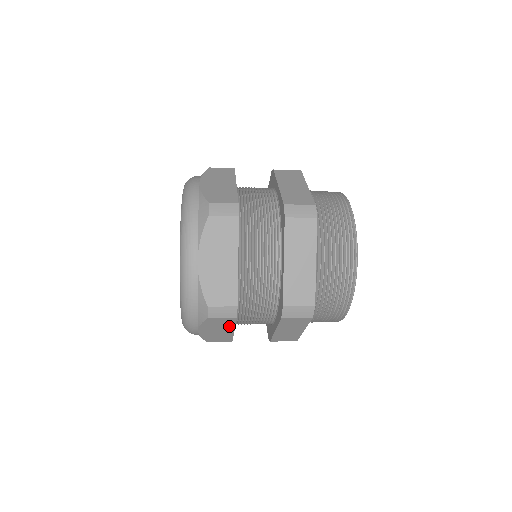
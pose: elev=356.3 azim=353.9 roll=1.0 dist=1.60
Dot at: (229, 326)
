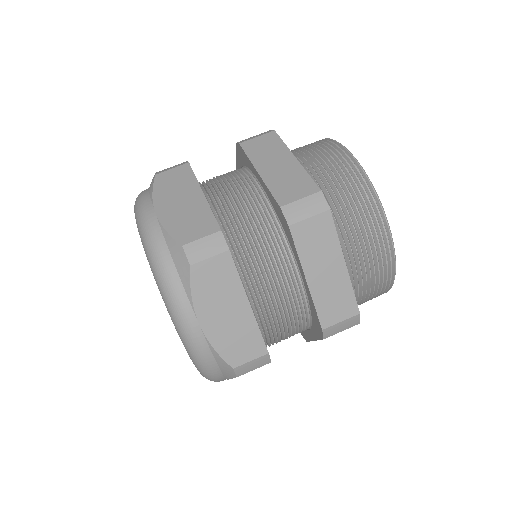
Dot at: (234, 287)
